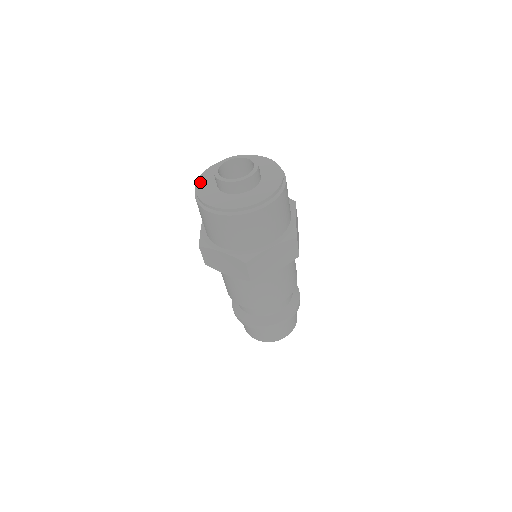
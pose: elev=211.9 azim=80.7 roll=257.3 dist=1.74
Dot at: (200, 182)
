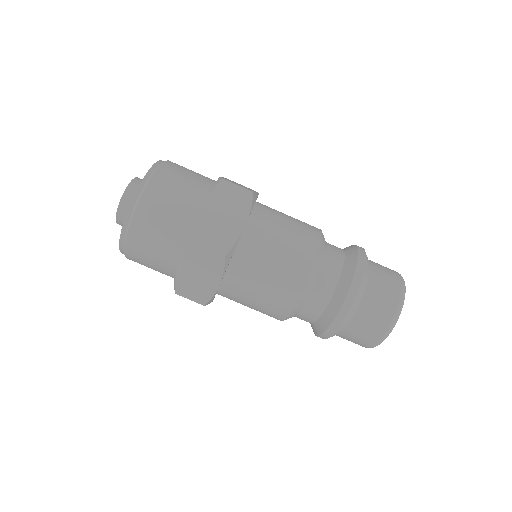
Dot at: occluded
